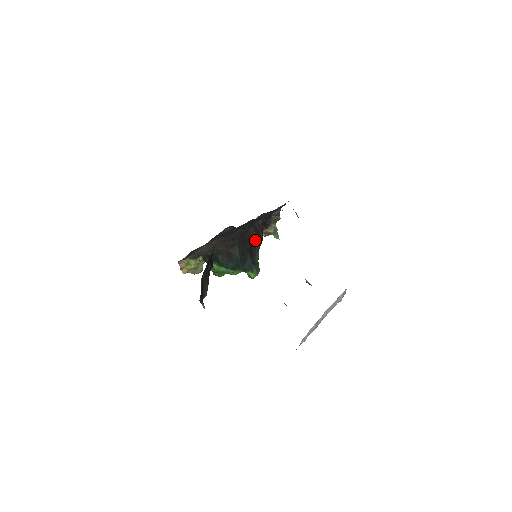
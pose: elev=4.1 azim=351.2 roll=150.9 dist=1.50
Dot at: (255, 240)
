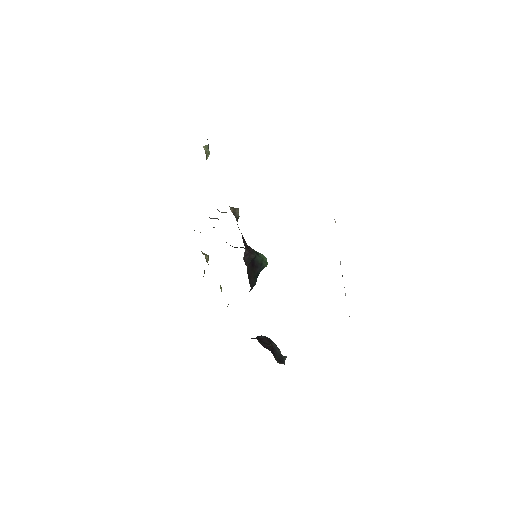
Dot at: (252, 262)
